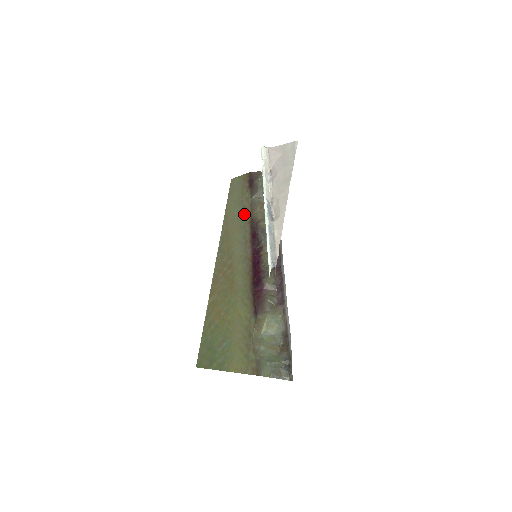
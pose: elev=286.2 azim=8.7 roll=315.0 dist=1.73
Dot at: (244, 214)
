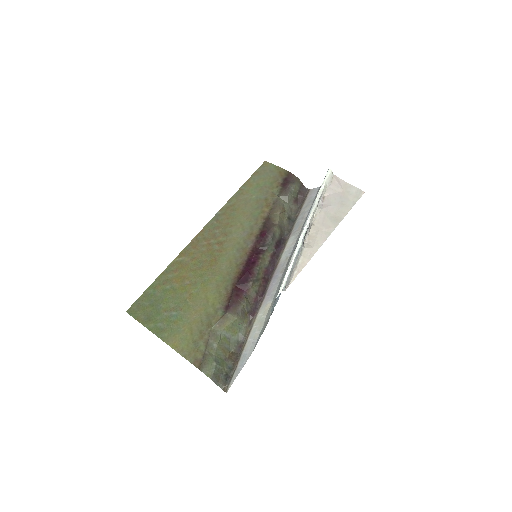
Dot at: (263, 206)
